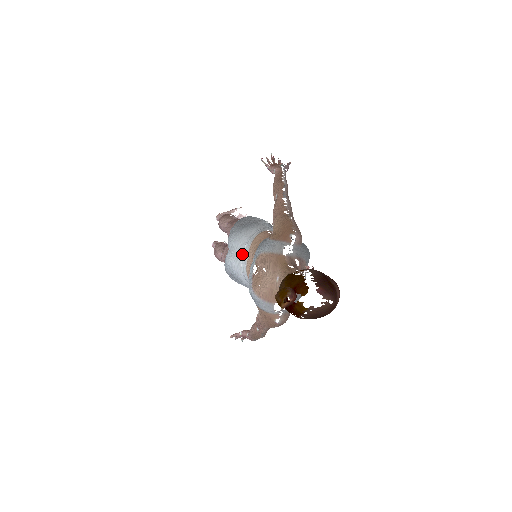
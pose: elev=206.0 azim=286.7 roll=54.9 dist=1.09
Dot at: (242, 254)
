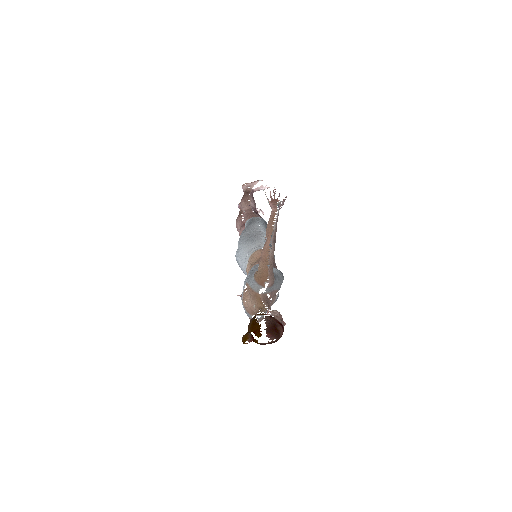
Dot at: (245, 259)
